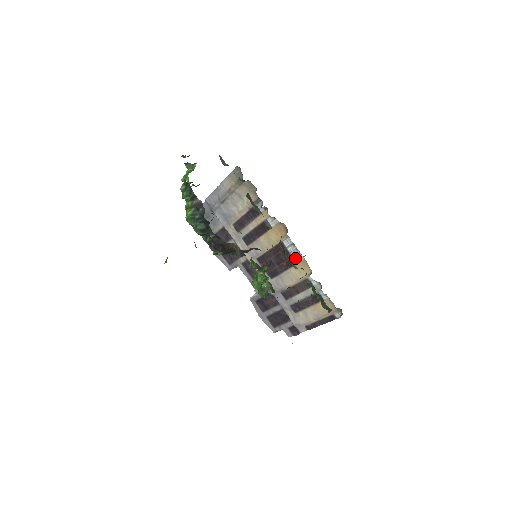
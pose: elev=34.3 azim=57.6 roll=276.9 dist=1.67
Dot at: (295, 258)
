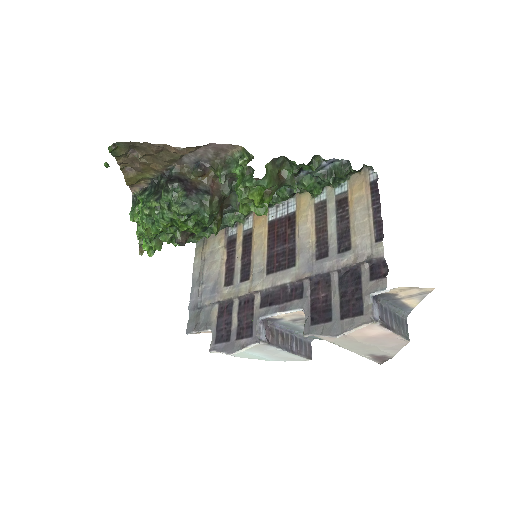
Dot at: (290, 212)
